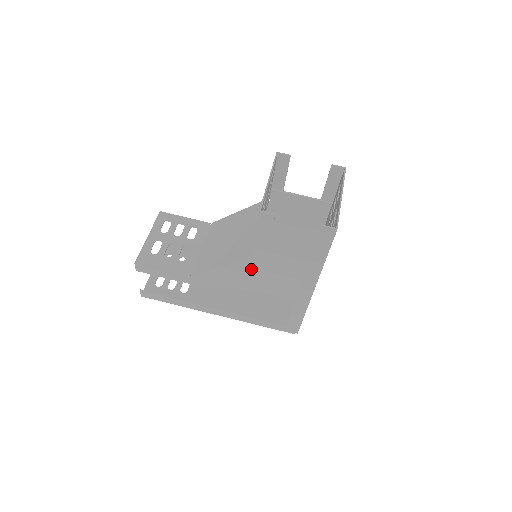
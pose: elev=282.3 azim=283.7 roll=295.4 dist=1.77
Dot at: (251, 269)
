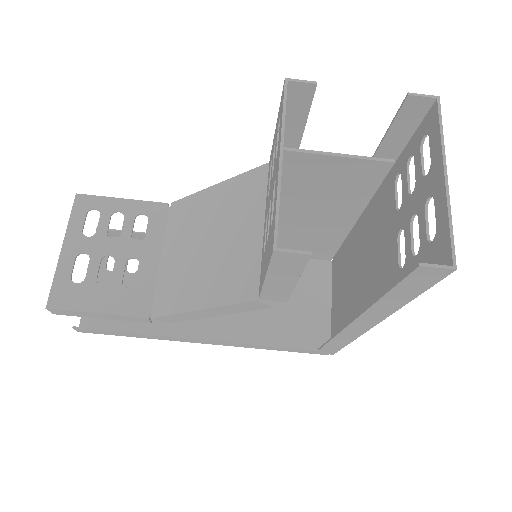
Dot at: occluded
